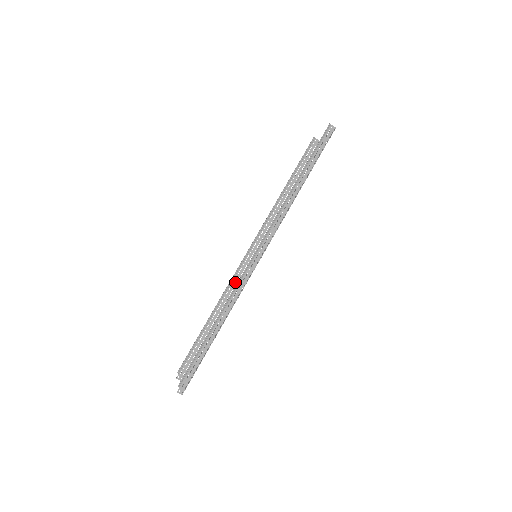
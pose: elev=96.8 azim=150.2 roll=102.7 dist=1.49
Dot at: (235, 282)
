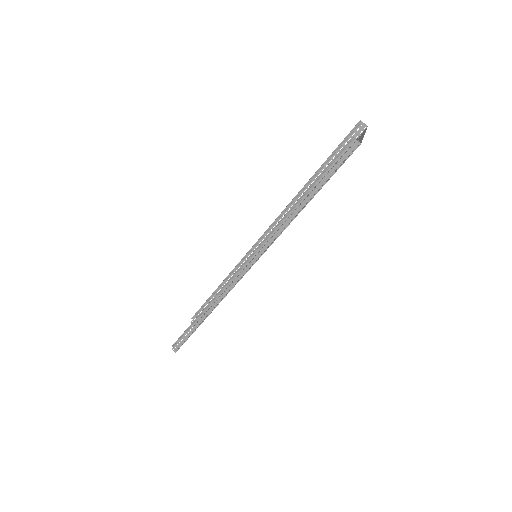
Dot at: occluded
